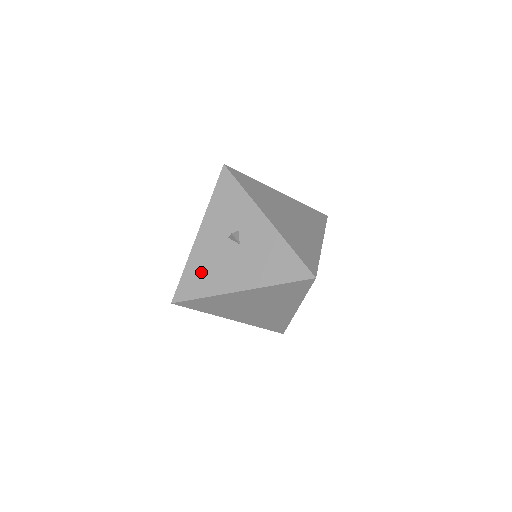
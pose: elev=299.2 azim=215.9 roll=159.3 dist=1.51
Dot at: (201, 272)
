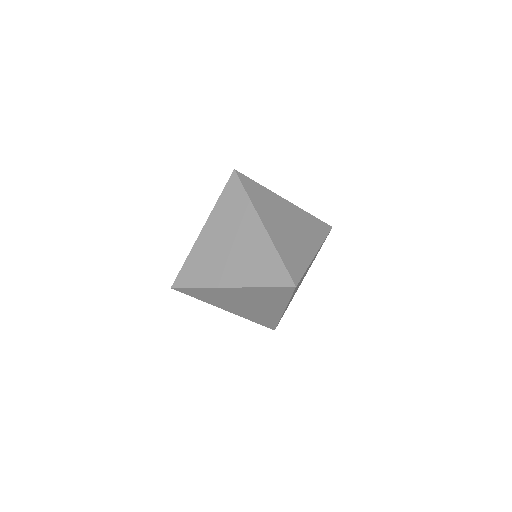
Dot at: occluded
